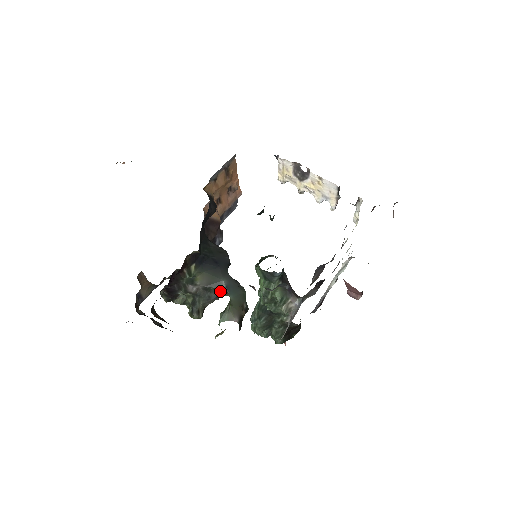
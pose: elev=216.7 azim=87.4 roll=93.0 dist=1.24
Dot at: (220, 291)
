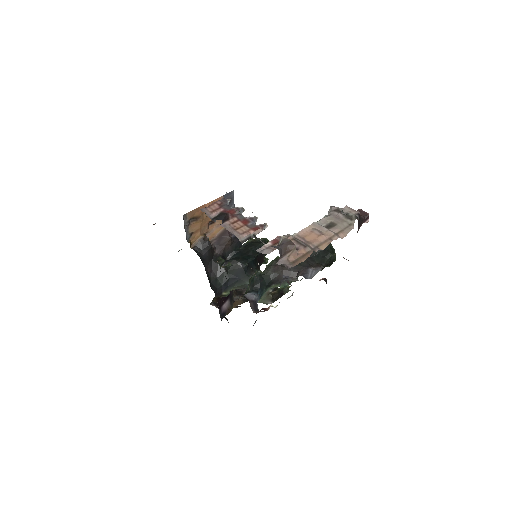
Dot at: occluded
